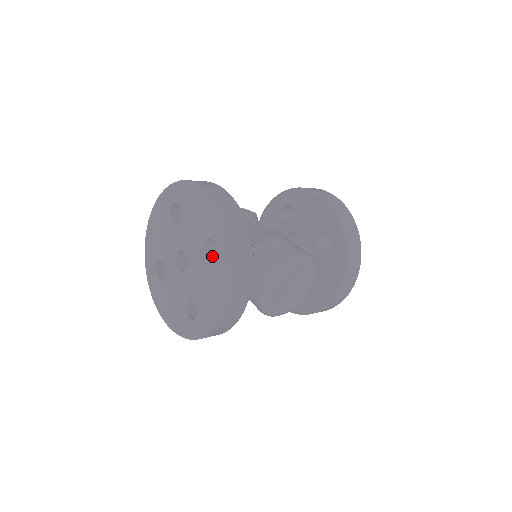
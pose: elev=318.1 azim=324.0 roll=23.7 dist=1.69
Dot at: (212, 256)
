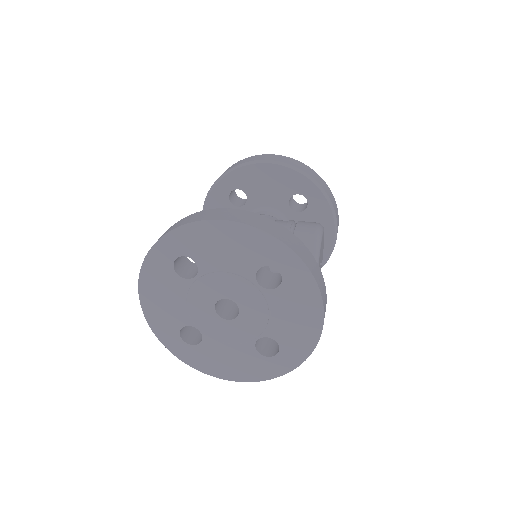
Dot at: (266, 283)
